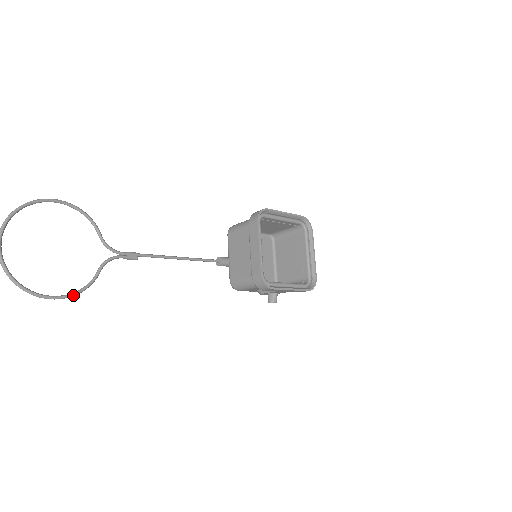
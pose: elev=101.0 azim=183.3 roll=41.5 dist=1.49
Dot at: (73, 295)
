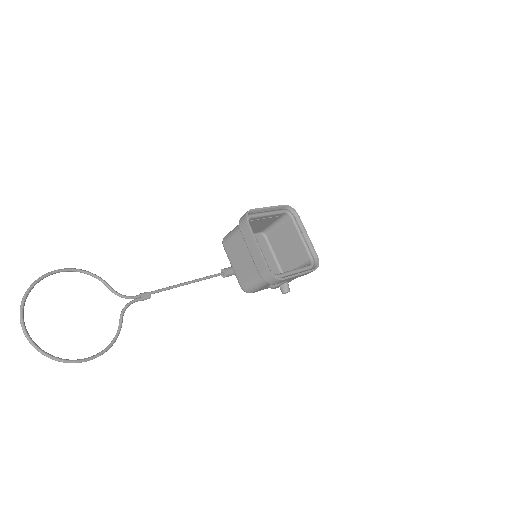
Dot at: (106, 350)
